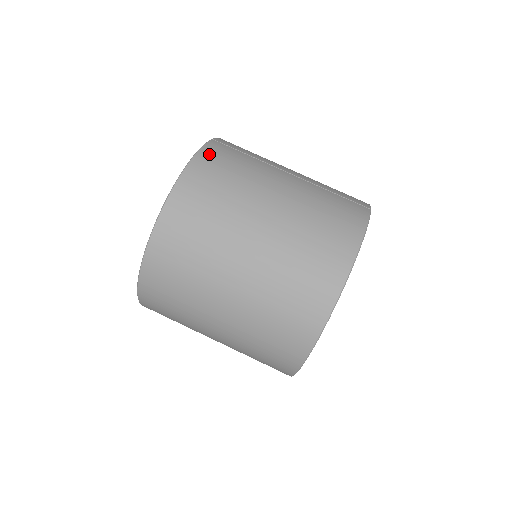
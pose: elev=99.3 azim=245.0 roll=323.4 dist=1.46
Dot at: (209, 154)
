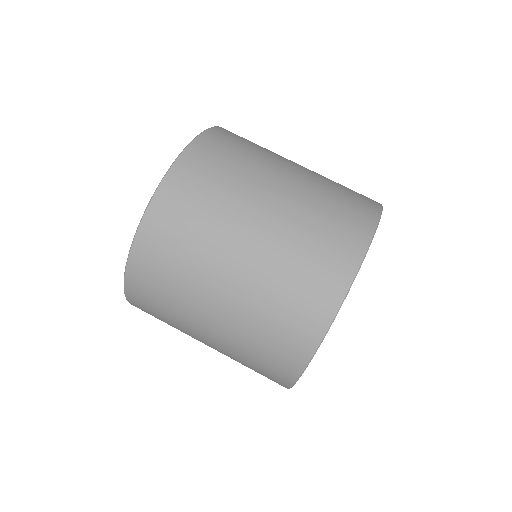
Dot at: occluded
